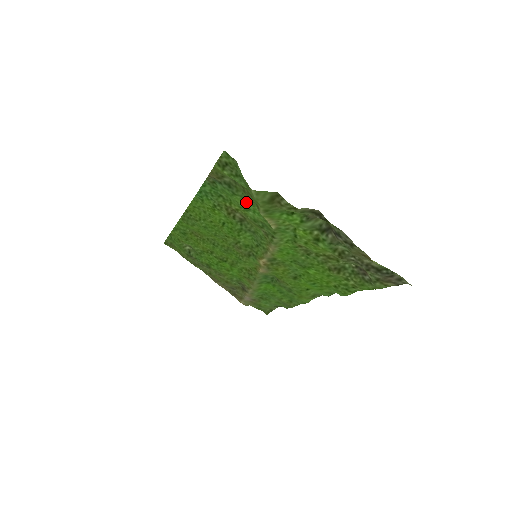
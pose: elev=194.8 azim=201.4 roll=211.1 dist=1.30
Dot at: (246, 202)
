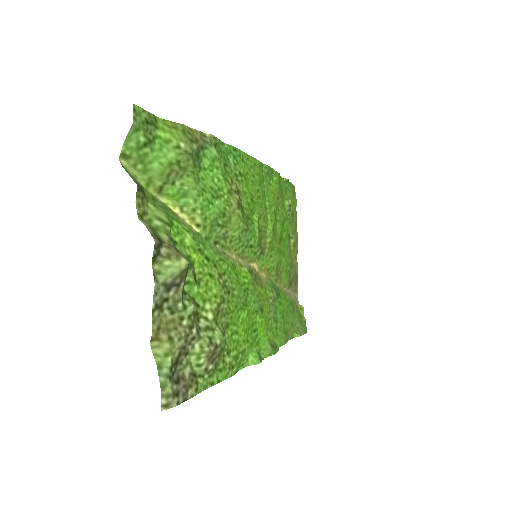
Dot at: (203, 185)
